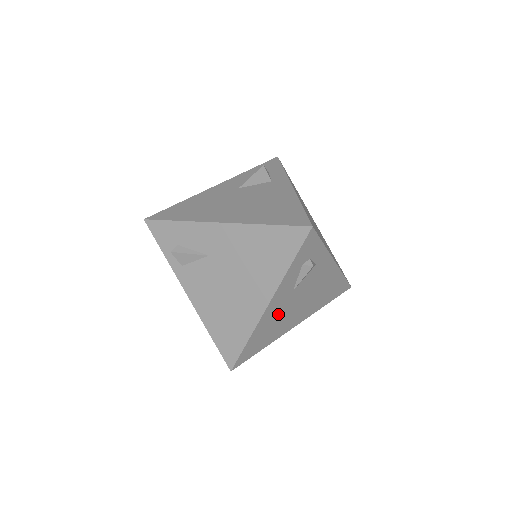
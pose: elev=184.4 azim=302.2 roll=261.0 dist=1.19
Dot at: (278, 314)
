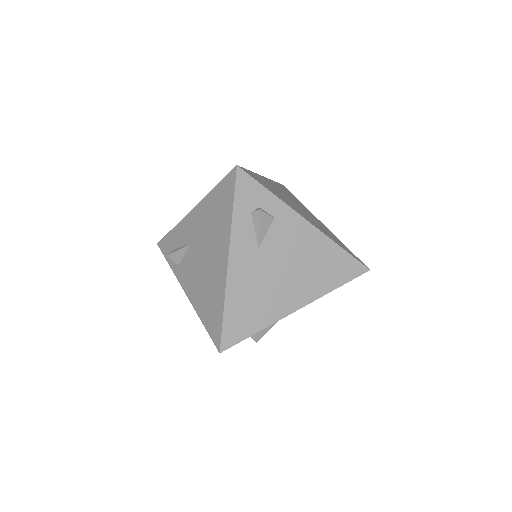
Dot at: (254, 280)
